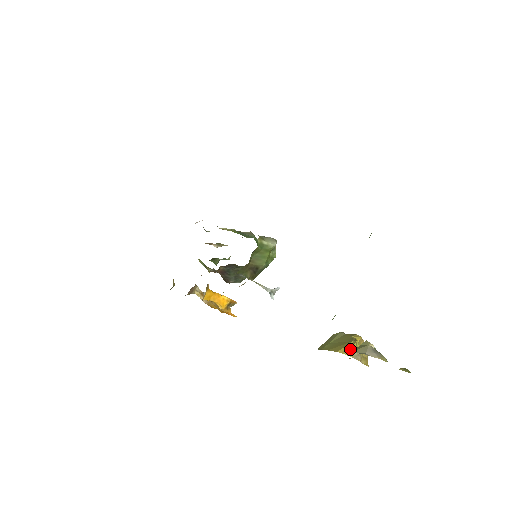
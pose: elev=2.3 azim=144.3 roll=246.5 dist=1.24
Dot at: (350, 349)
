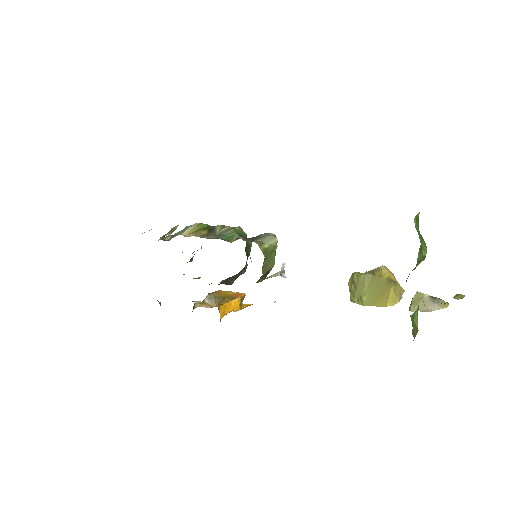
Dot at: (395, 297)
